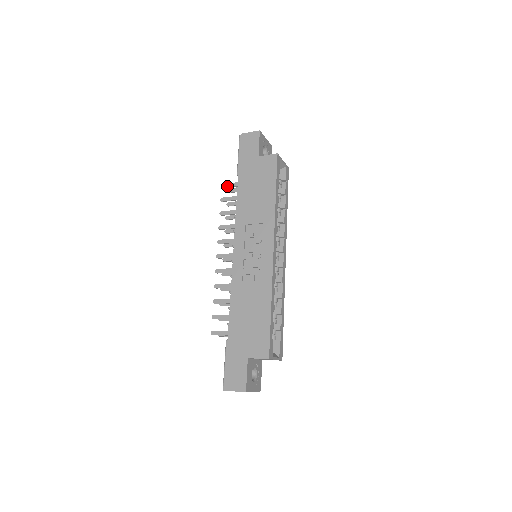
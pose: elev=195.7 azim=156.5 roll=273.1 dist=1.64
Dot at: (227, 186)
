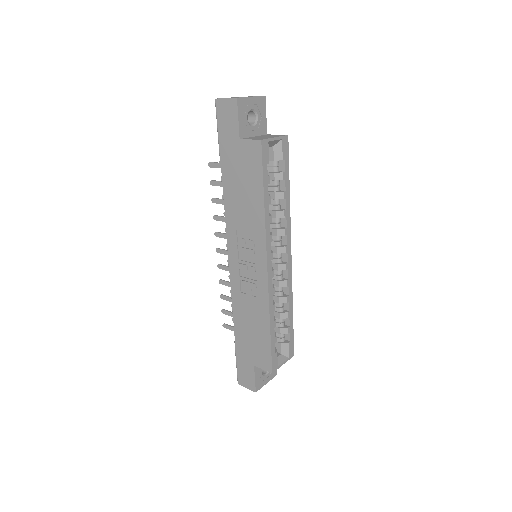
Dot at: (214, 166)
